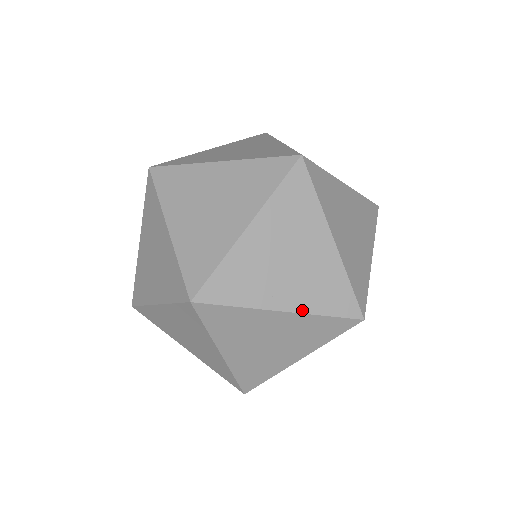
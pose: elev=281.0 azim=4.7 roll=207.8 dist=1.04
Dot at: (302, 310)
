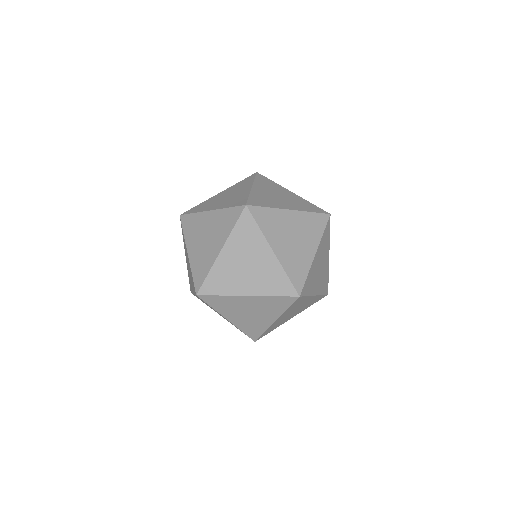
Dot at: (281, 261)
